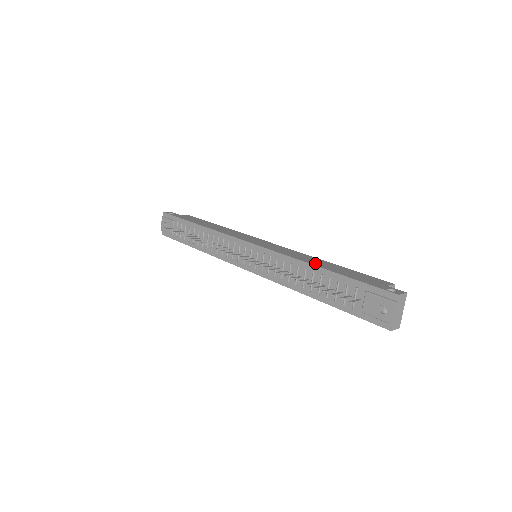
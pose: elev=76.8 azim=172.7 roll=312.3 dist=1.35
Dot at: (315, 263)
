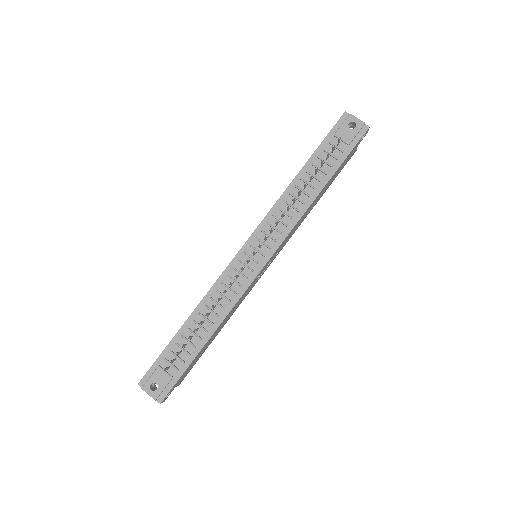
Dot at: (293, 182)
